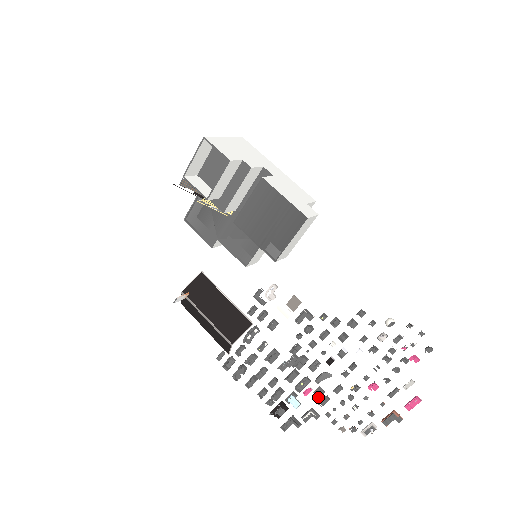
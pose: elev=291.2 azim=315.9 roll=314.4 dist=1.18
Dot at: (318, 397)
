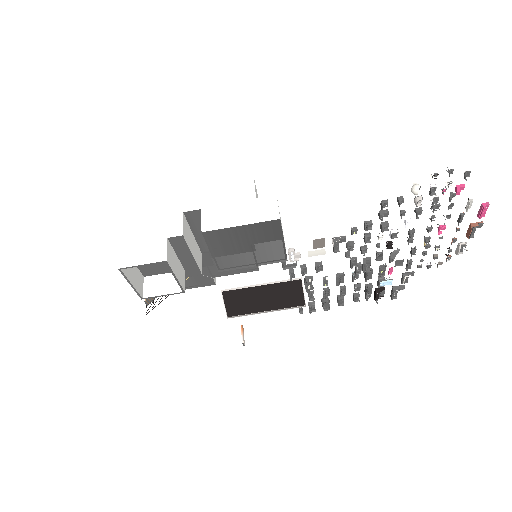
Dot at: occluded
